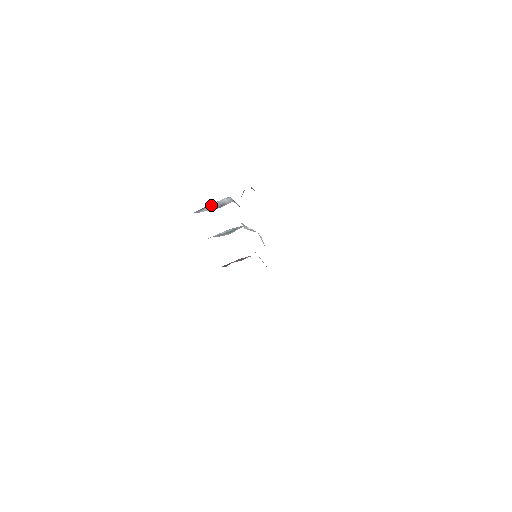
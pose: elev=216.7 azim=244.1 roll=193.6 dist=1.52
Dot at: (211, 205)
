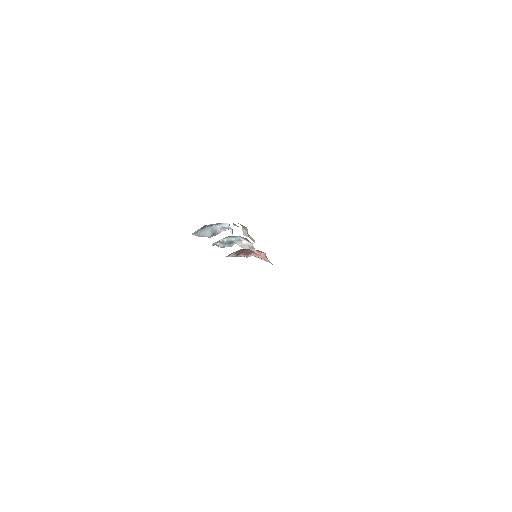
Dot at: (207, 228)
